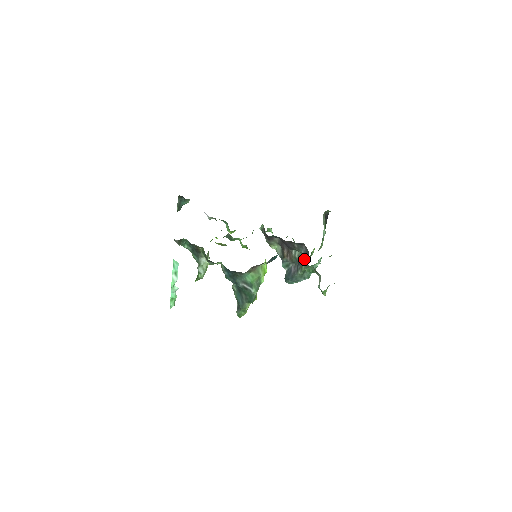
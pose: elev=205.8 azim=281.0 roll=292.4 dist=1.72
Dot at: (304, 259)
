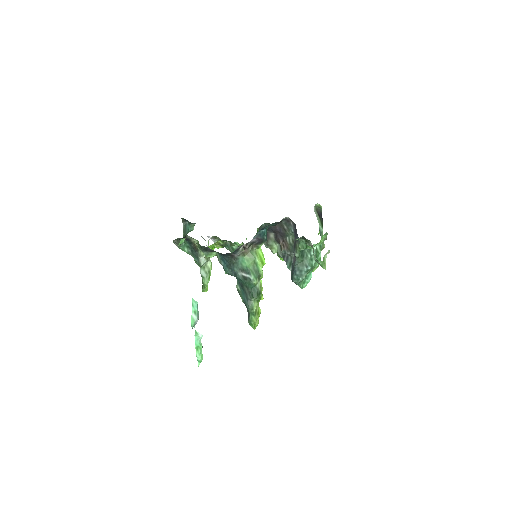
Dot at: (296, 237)
